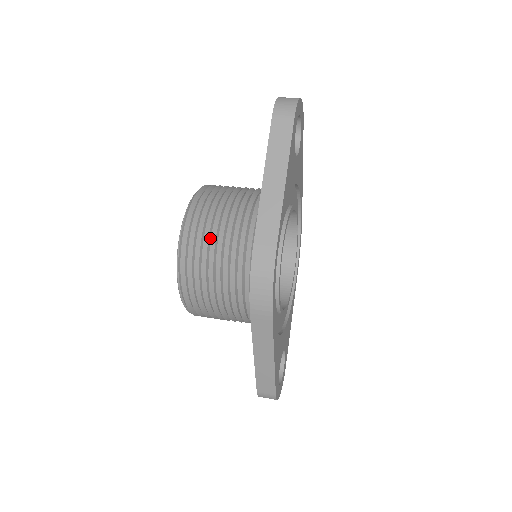
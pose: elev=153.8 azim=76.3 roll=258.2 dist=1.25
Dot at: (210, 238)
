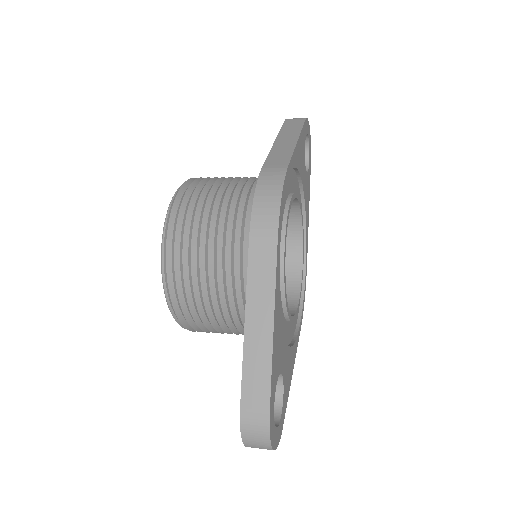
Dot at: (212, 185)
